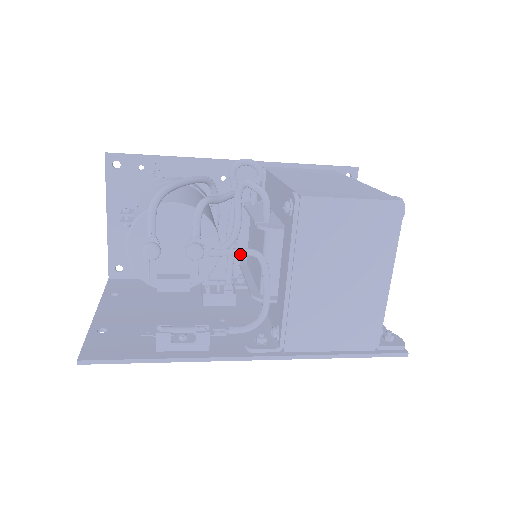
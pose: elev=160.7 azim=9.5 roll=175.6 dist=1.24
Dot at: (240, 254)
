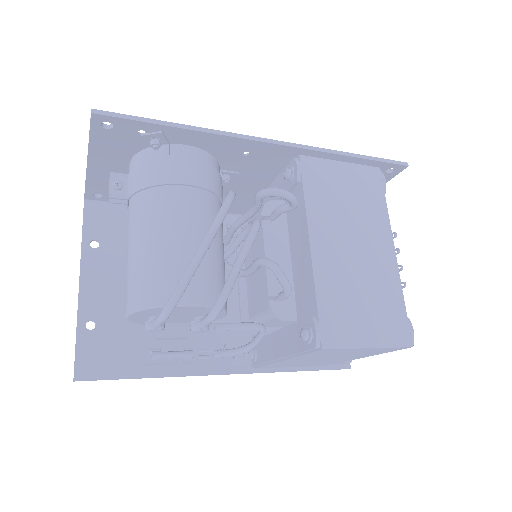
Dot at: occluded
